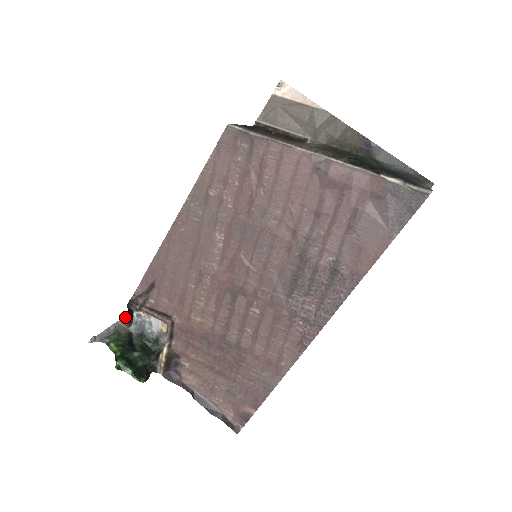
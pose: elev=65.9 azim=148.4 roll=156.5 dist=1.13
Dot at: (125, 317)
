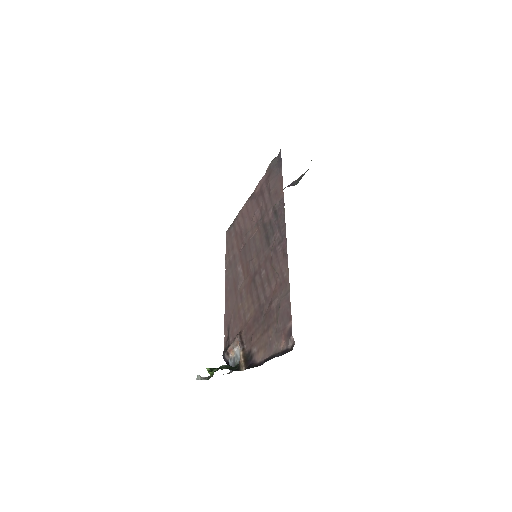
Dot at: occluded
